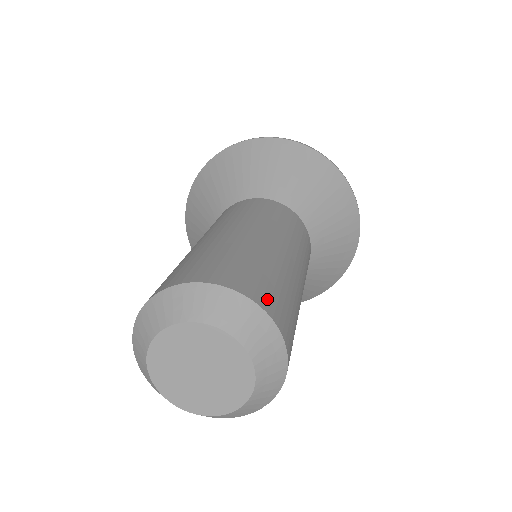
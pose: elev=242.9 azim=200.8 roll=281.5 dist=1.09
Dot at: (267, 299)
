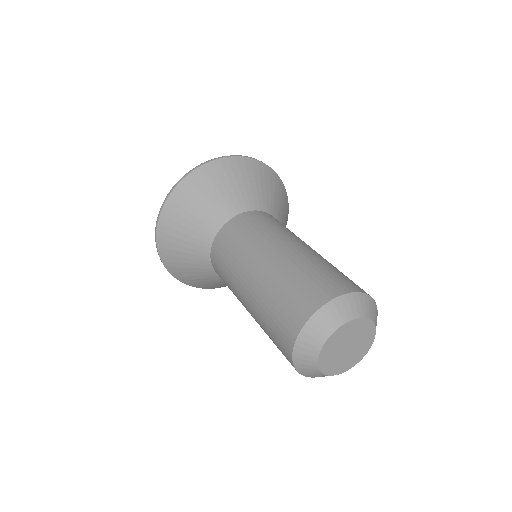
Dot at: (327, 290)
